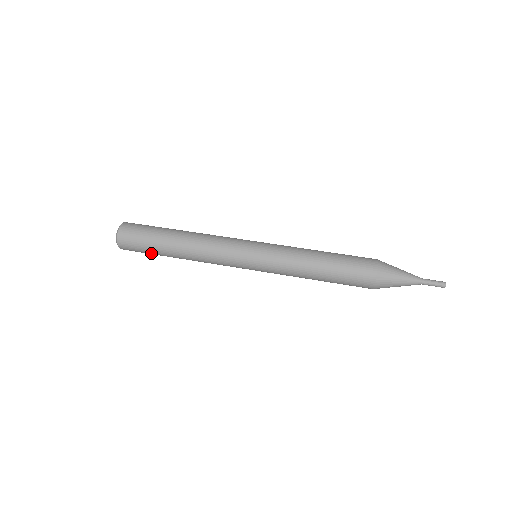
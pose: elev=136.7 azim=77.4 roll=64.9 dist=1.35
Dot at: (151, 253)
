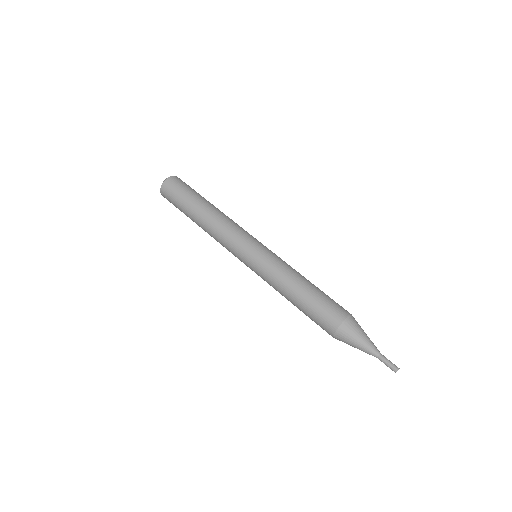
Dot at: occluded
